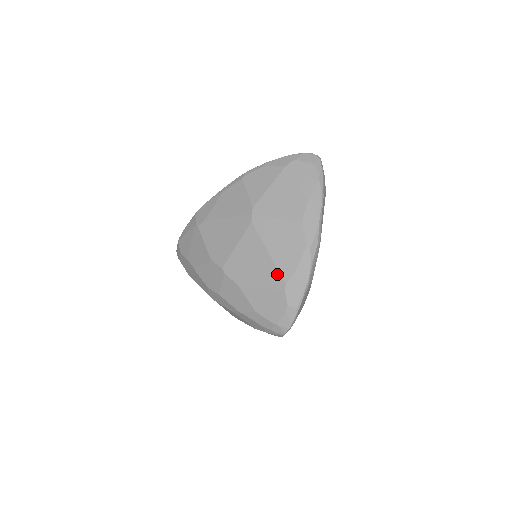
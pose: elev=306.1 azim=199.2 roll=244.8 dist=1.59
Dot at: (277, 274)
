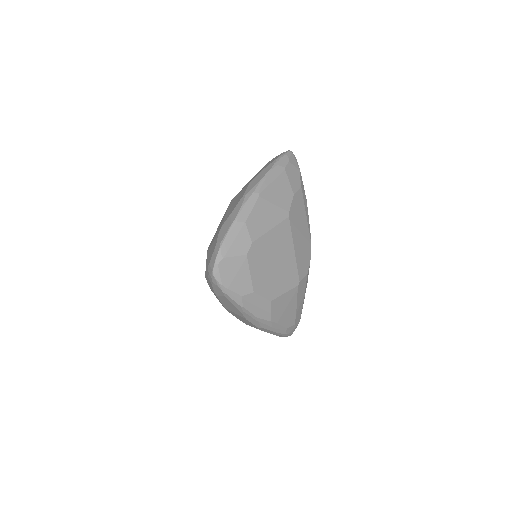
Dot at: occluded
